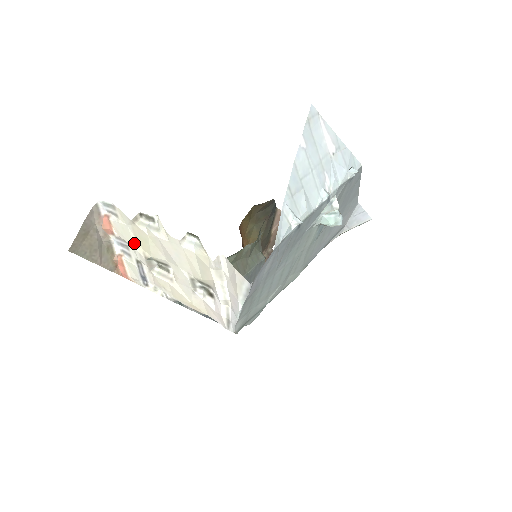
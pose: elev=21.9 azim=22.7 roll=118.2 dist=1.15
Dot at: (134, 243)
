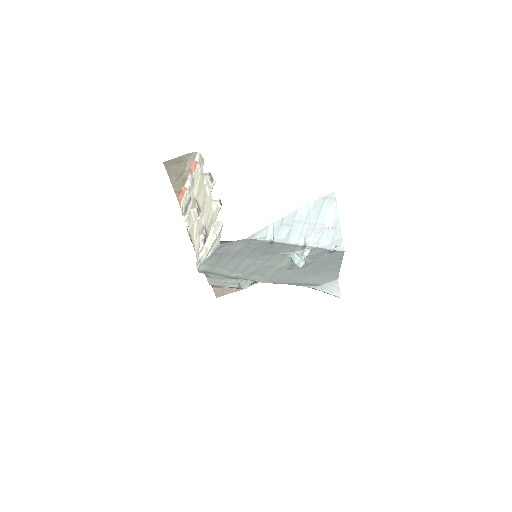
Dot at: (196, 186)
